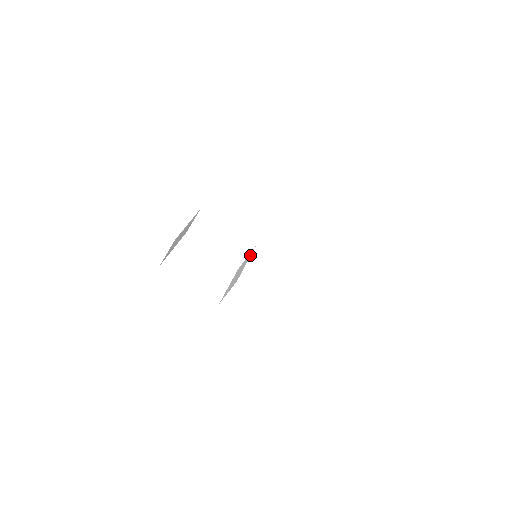
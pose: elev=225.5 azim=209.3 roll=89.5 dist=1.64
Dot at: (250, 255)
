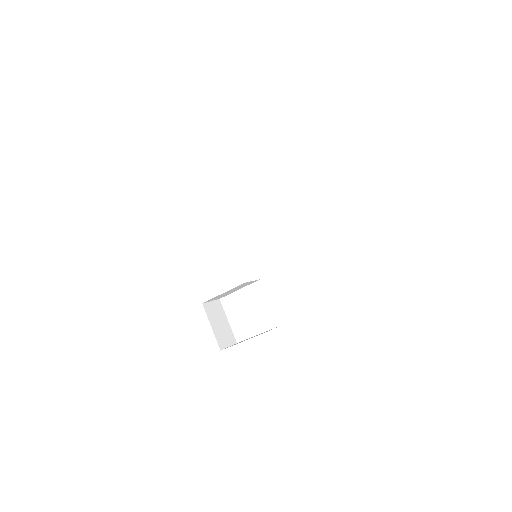
Dot at: occluded
